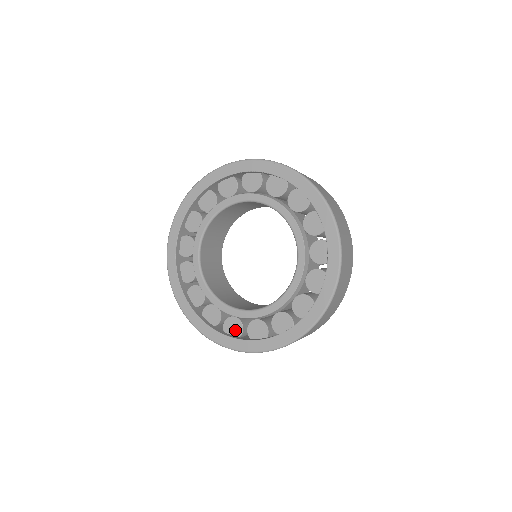
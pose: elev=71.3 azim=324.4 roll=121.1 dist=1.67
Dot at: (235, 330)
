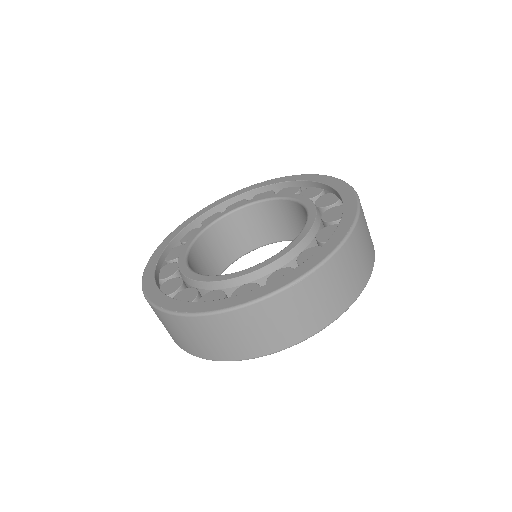
Dot at: occluded
